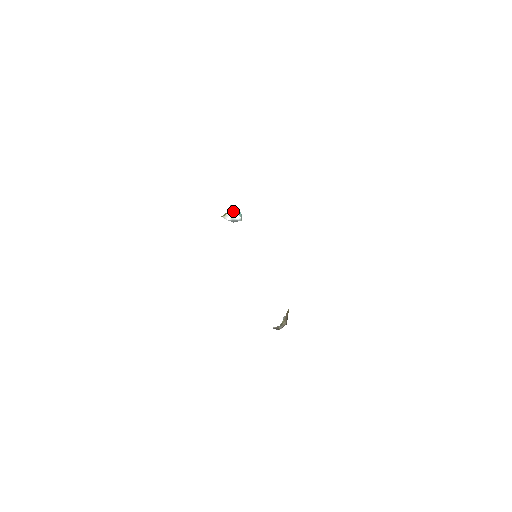
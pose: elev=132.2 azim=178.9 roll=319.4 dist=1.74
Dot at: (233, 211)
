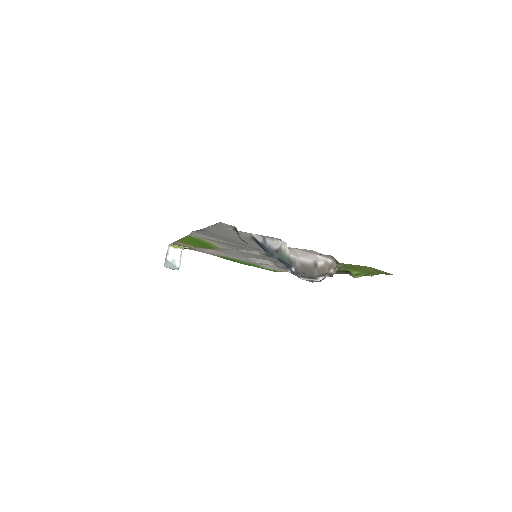
Dot at: occluded
